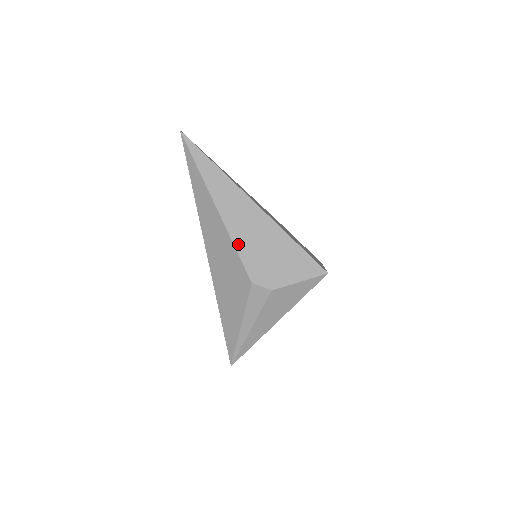
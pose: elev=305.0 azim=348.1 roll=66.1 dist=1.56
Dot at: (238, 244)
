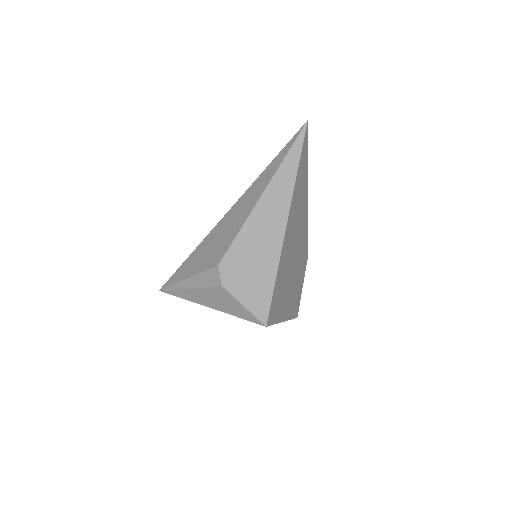
Dot at: (242, 234)
